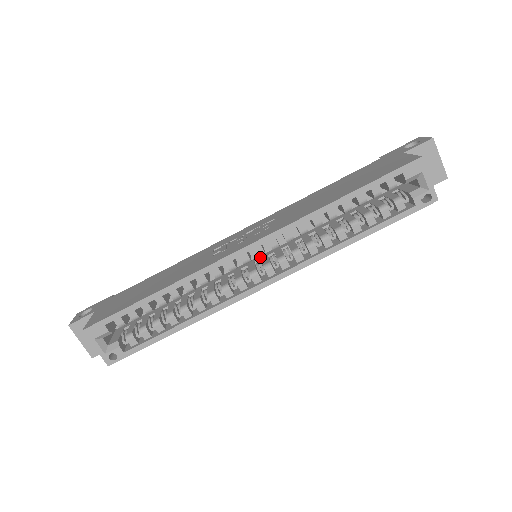
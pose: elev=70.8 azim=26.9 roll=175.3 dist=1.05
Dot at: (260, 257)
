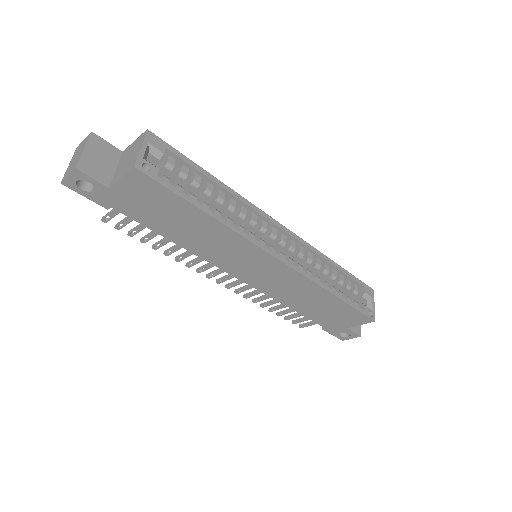
Dot at: occluded
